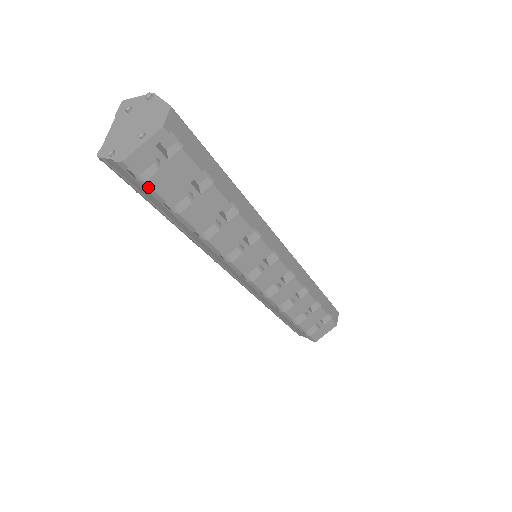
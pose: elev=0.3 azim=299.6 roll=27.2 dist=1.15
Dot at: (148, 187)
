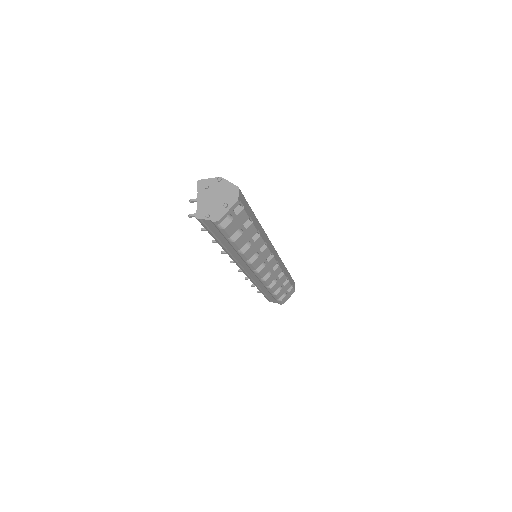
Dot at: (224, 231)
